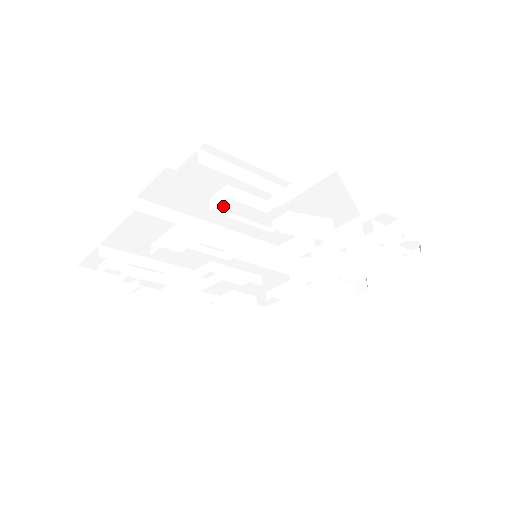
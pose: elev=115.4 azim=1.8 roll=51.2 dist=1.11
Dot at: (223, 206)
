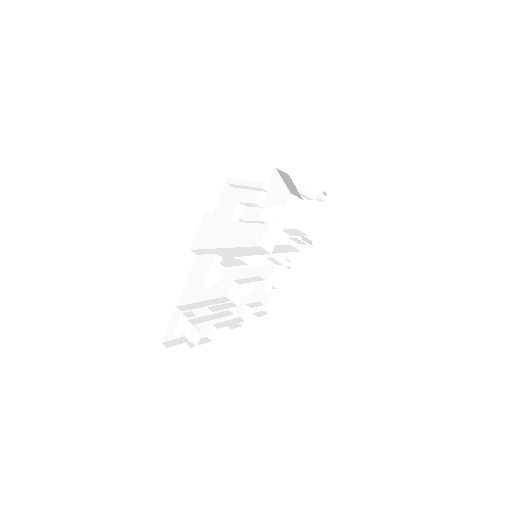
Dot at: (239, 219)
